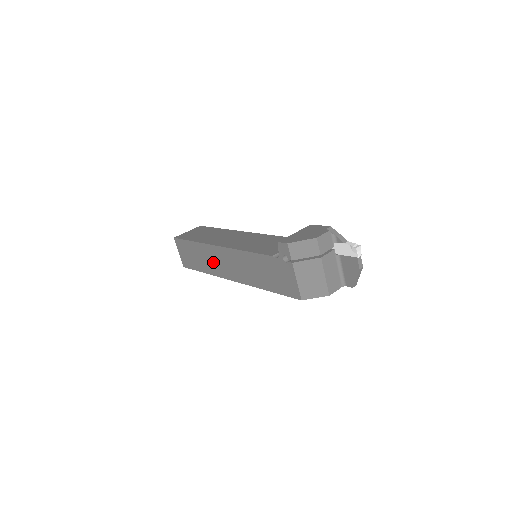
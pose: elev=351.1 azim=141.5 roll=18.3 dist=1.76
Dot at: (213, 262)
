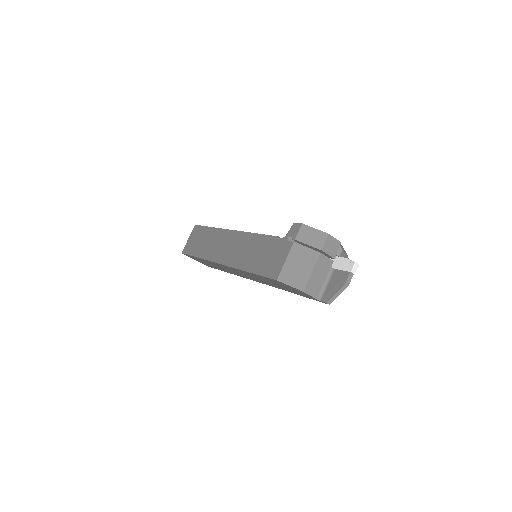
Dot at: (215, 246)
